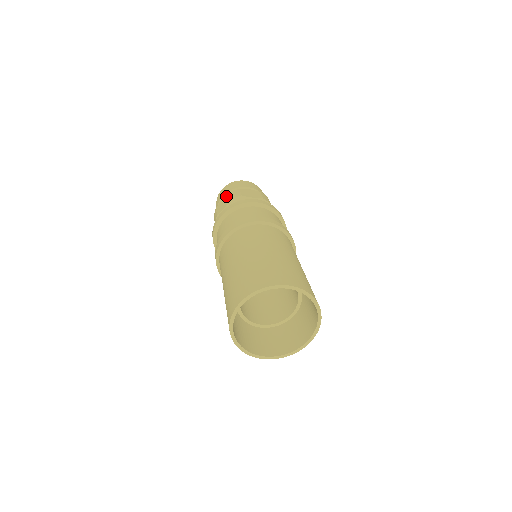
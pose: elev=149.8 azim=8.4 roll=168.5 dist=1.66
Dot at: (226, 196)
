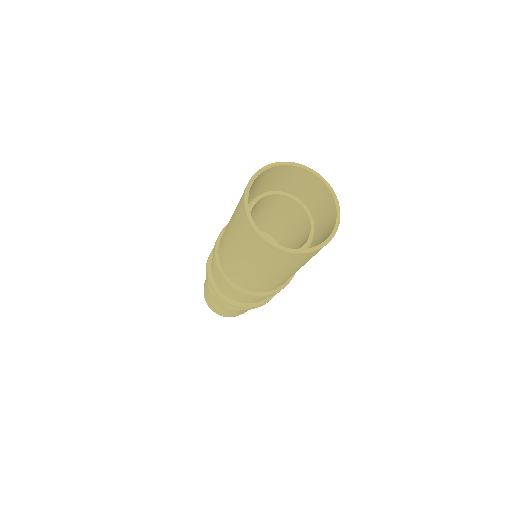
Dot at: occluded
